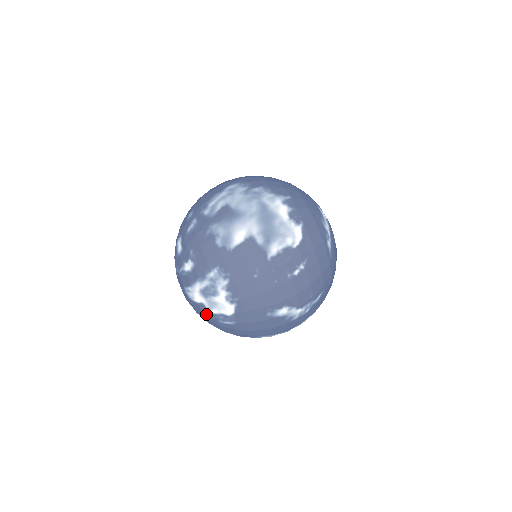
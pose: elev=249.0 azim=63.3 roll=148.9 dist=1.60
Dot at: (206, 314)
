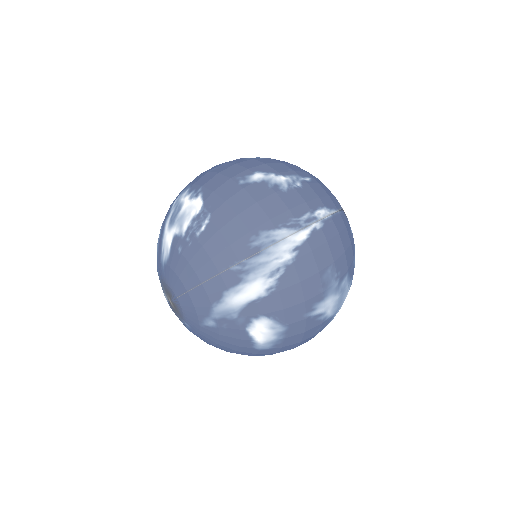
Dot at: (183, 248)
